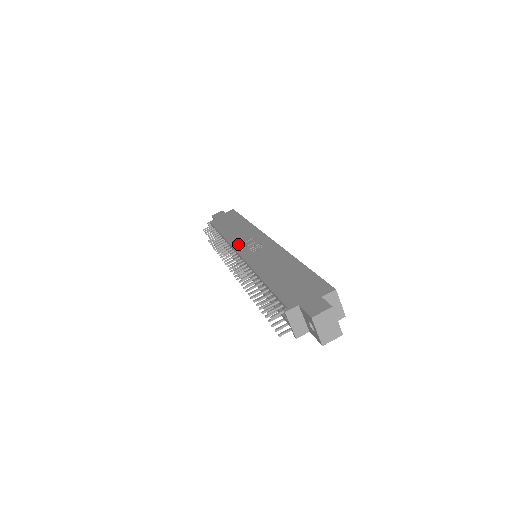
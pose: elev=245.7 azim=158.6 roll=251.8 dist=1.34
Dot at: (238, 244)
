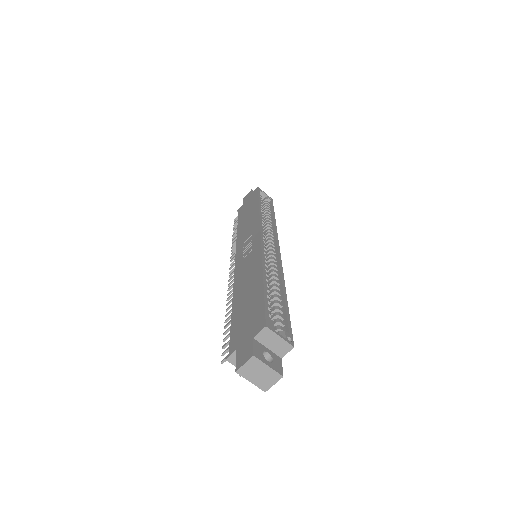
Dot at: (240, 246)
